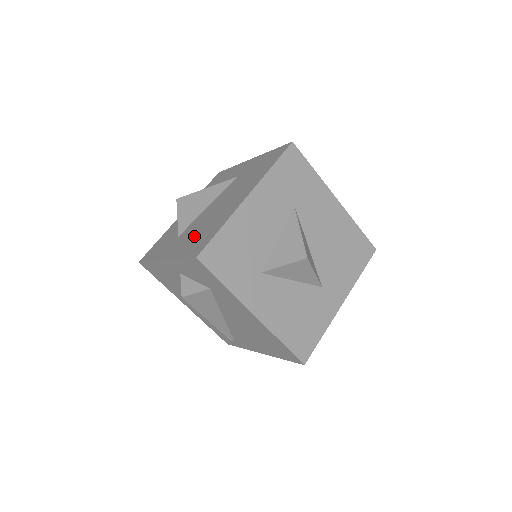
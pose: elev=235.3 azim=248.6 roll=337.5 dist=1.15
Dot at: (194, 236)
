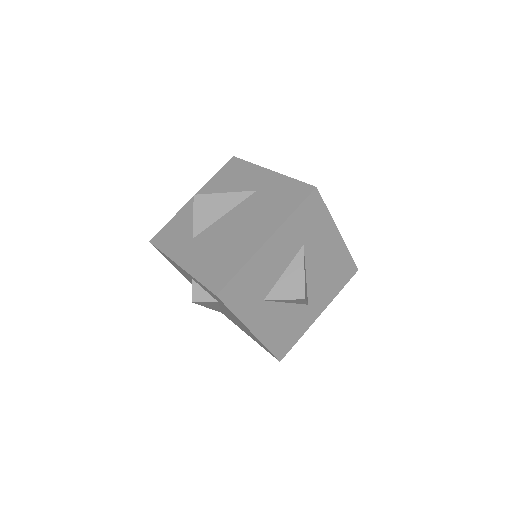
Dot at: (211, 256)
